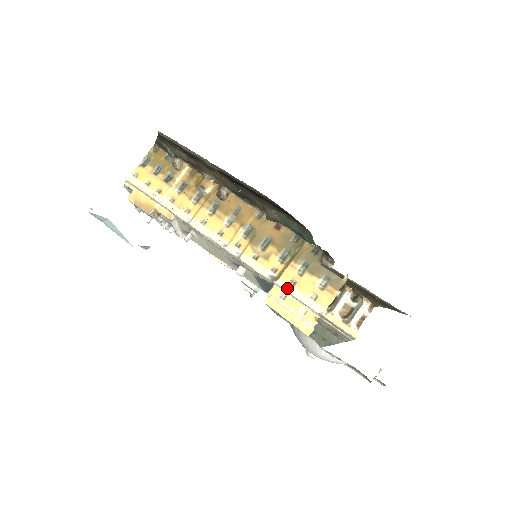
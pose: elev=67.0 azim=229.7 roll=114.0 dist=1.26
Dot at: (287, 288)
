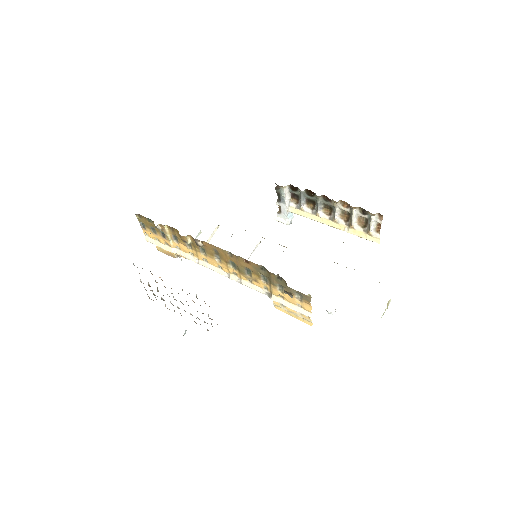
Dot at: (280, 302)
